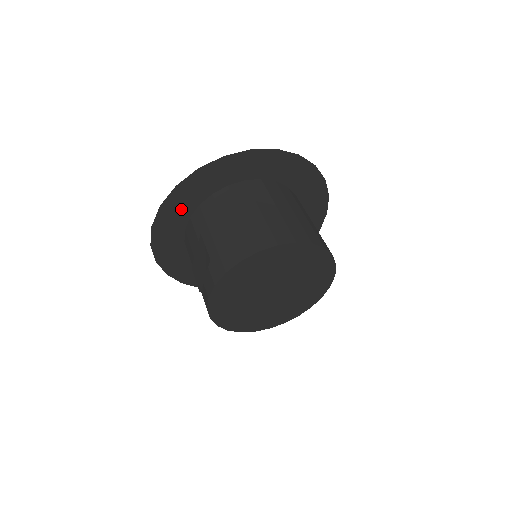
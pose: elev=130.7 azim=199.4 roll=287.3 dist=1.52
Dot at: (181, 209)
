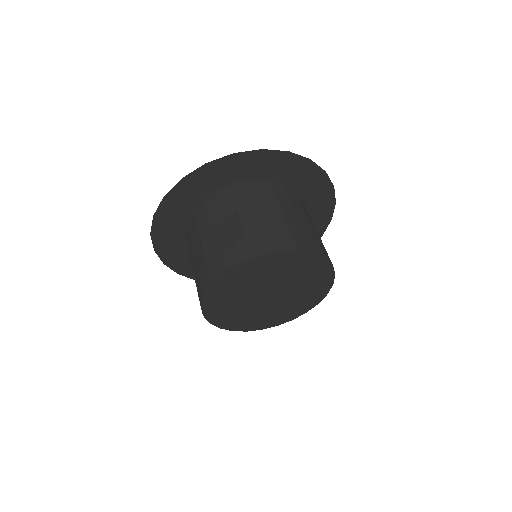
Dot at: (218, 177)
